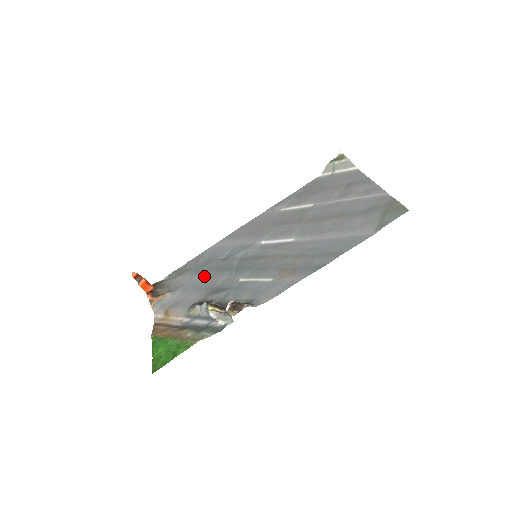
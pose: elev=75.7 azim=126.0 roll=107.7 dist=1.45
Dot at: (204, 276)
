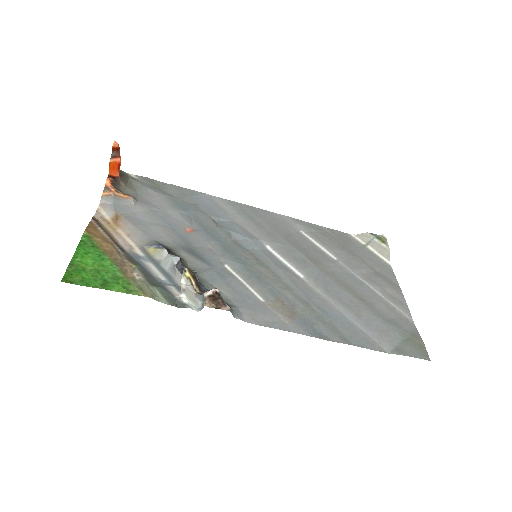
Dot at: (185, 220)
